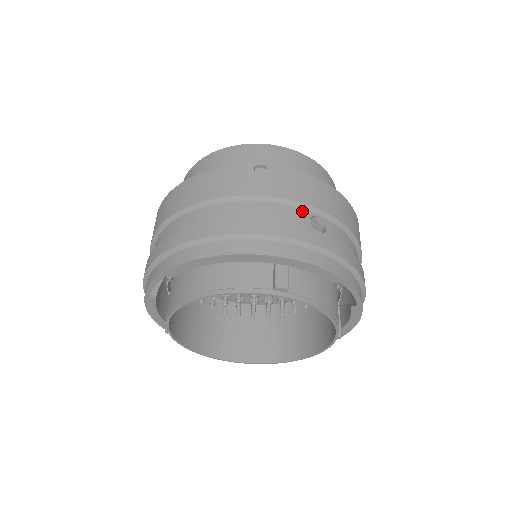
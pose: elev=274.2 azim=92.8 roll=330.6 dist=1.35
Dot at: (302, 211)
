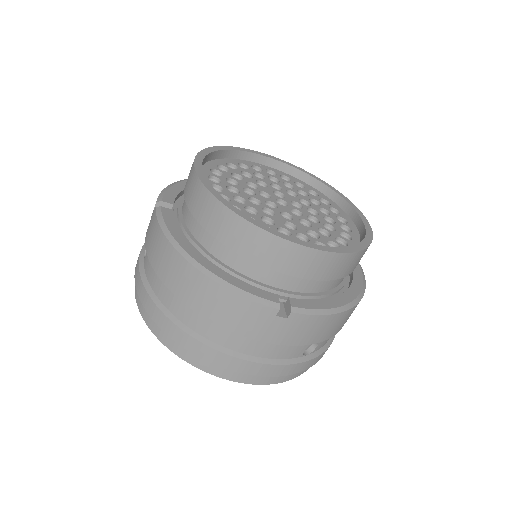
Dot at: occluded
